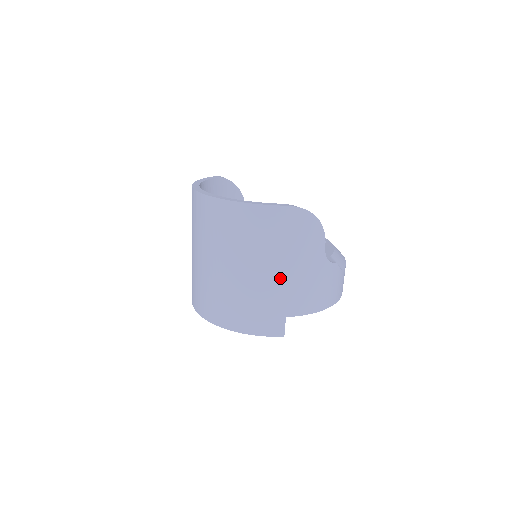
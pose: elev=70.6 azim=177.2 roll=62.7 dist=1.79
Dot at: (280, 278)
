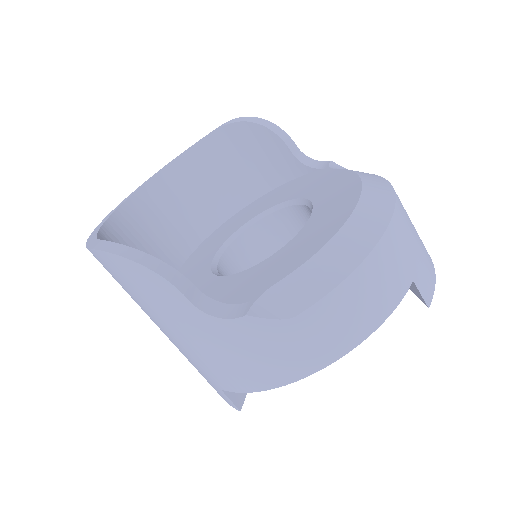
Dot at: (172, 340)
